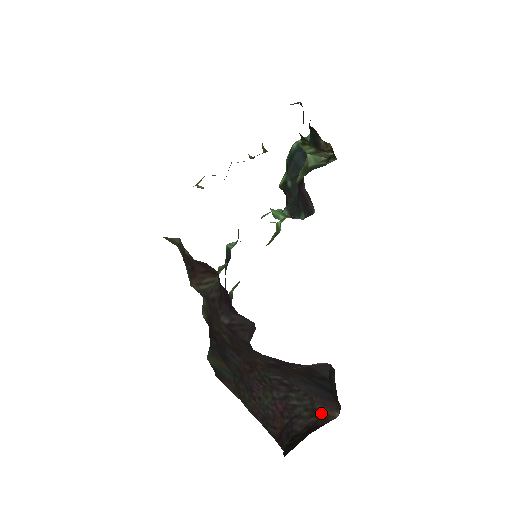
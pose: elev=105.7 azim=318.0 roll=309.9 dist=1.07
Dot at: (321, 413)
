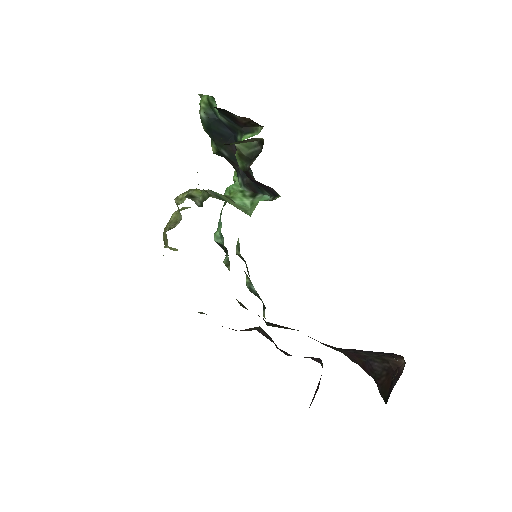
Dot at: (390, 361)
